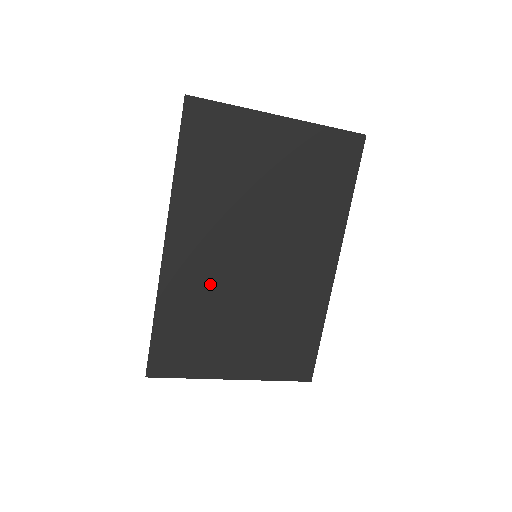
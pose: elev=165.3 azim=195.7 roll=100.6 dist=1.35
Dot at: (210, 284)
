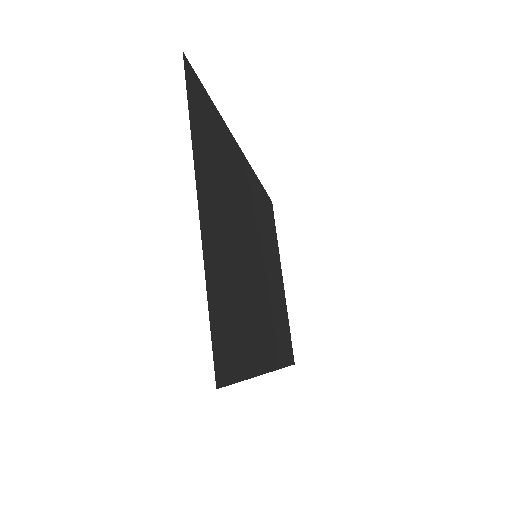
Dot at: (239, 194)
